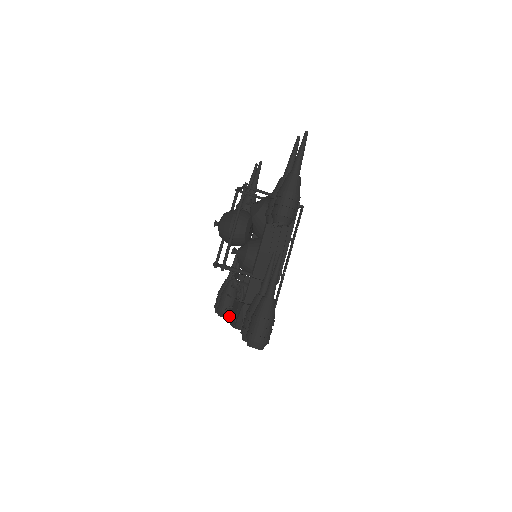
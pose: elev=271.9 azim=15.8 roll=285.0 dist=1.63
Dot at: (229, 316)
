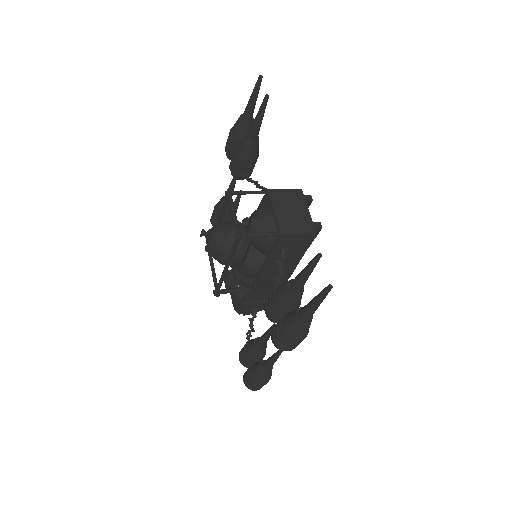
Dot at: occluded
